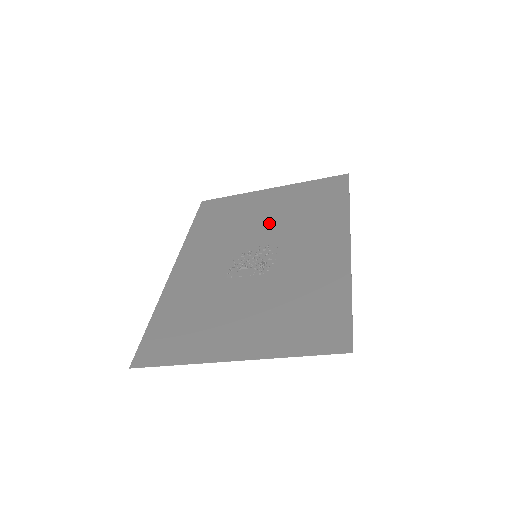
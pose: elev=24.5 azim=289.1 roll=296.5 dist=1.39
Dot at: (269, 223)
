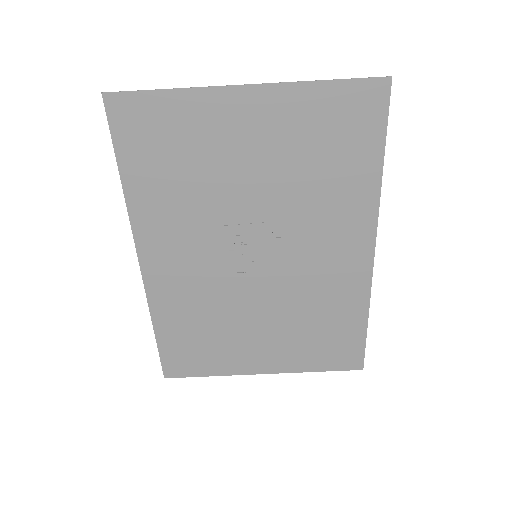
Dot at: (267, 309)
